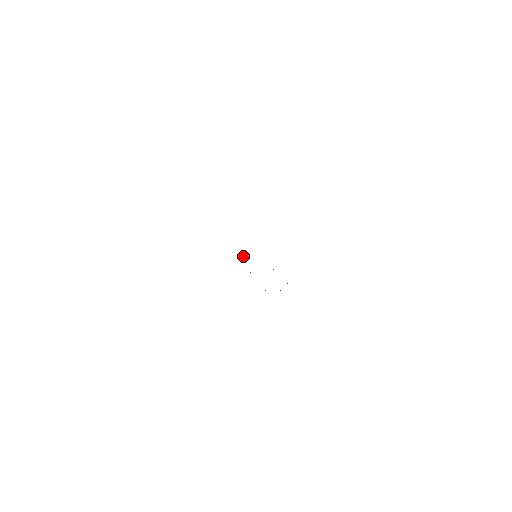
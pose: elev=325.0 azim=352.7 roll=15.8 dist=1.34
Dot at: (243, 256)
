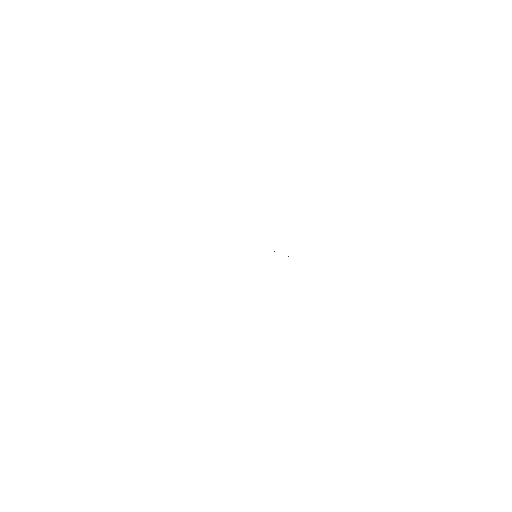
Dot at: occluded
